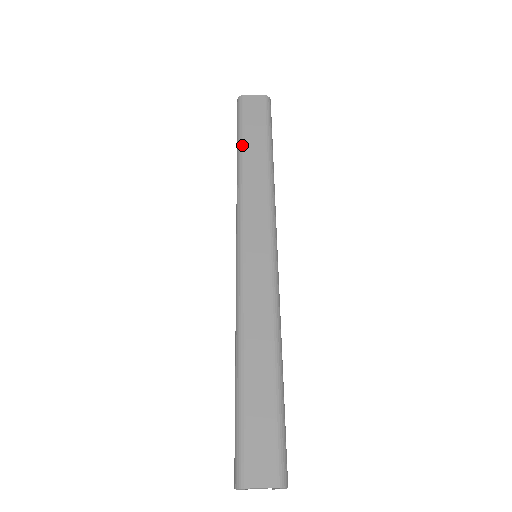
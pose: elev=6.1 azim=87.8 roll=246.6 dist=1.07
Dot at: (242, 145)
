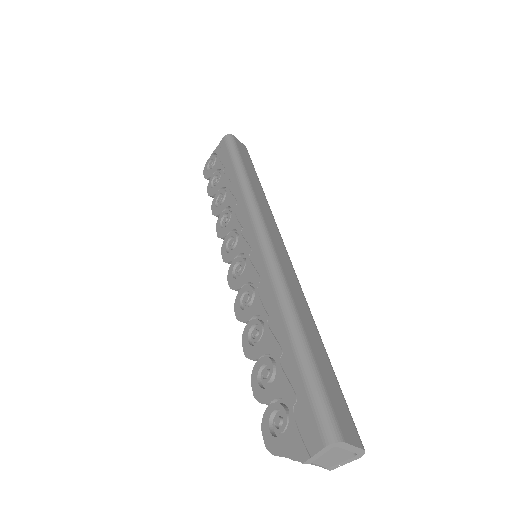
Dot at: (243, 166)
